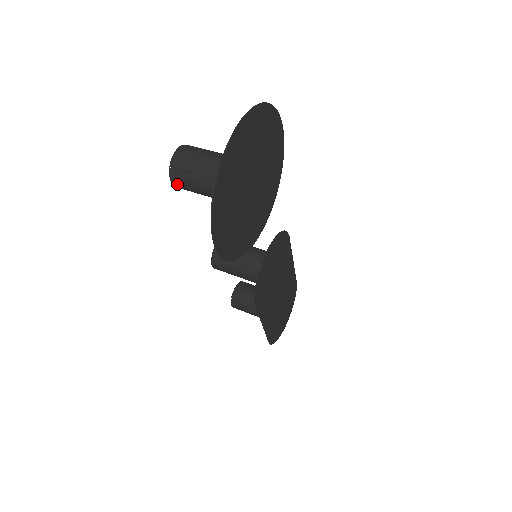
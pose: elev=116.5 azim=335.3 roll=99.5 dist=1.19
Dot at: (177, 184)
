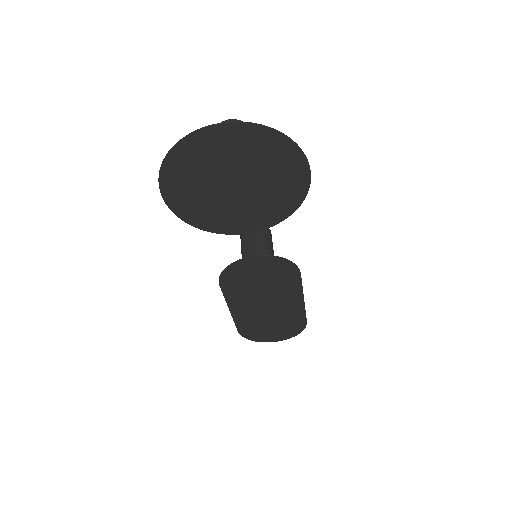
Dot at: occluded
